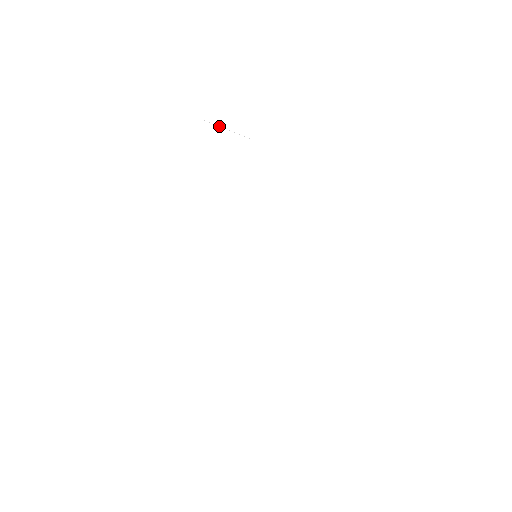
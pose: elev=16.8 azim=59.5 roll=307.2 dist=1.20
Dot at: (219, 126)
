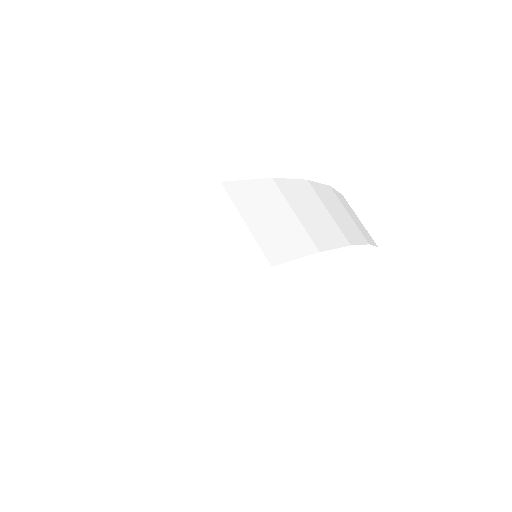
Dot at: (275, 243)
